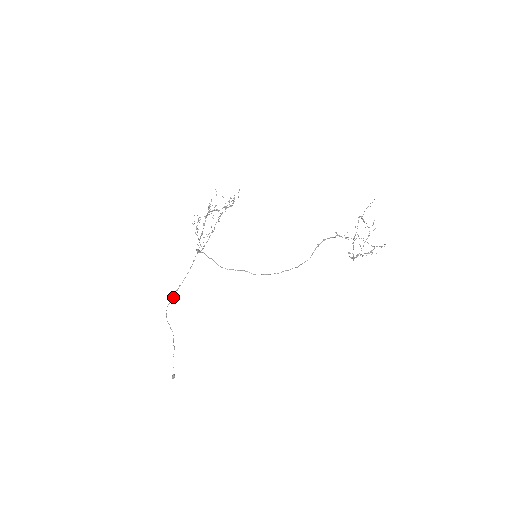
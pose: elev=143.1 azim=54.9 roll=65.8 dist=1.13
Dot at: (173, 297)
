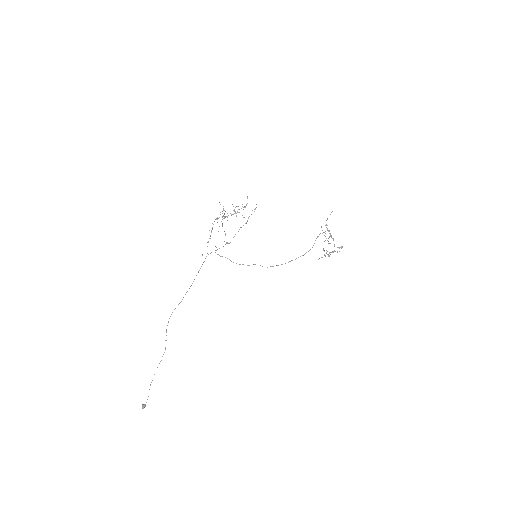
Dot at: (182, 299)
